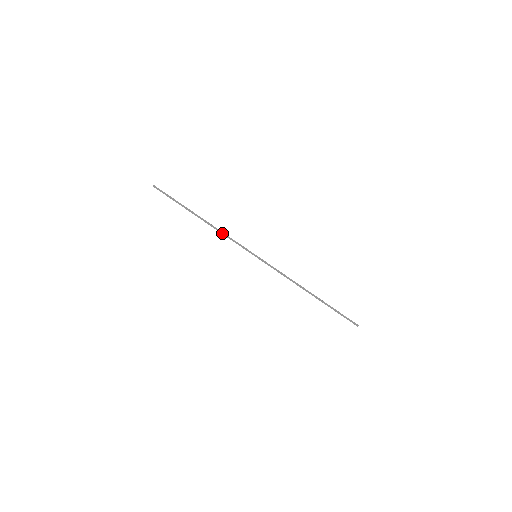
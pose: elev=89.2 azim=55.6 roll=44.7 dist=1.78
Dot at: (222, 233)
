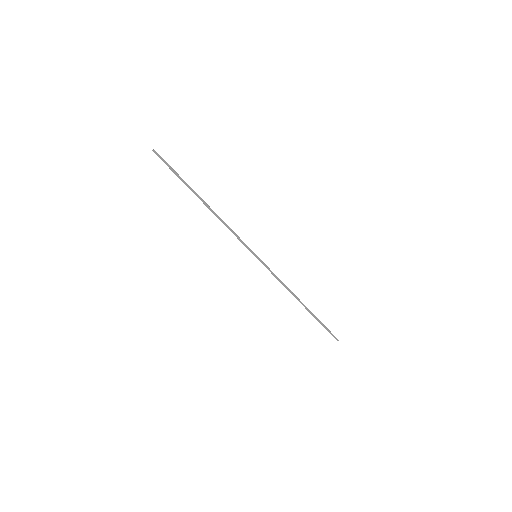
Dot at: (224, 224)
